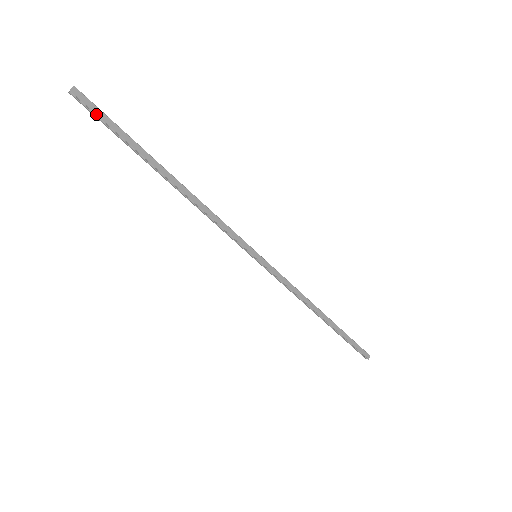
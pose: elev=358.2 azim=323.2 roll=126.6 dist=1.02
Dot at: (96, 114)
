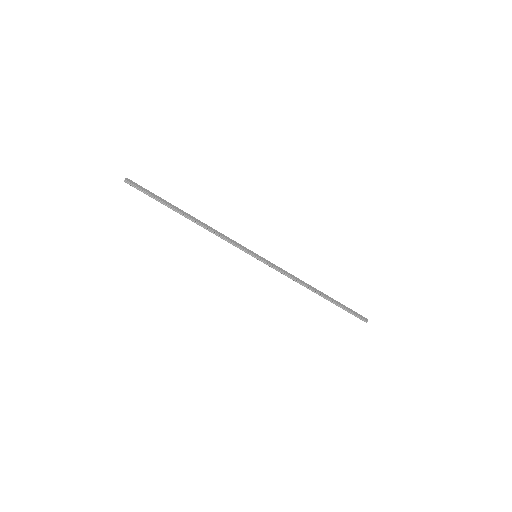
Dot at: (140, 189)
